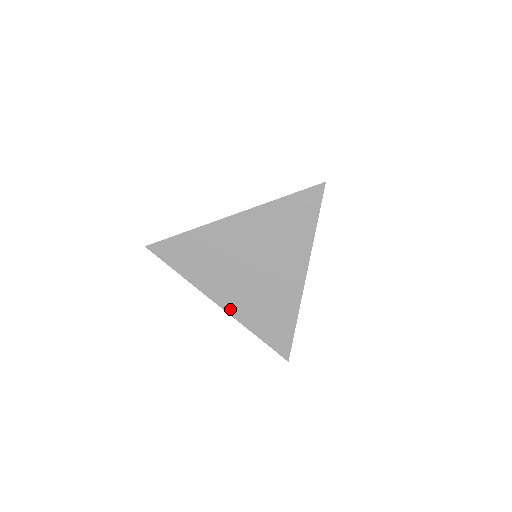
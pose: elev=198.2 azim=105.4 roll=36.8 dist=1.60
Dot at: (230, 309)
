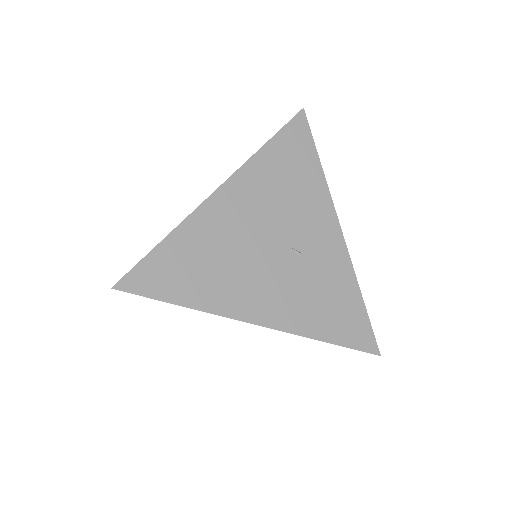
Dot at: occluded
